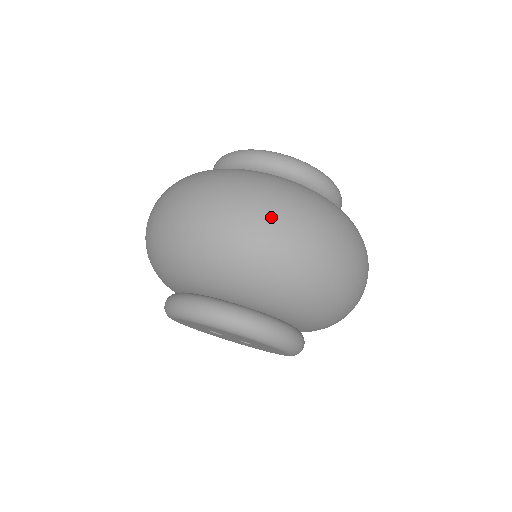
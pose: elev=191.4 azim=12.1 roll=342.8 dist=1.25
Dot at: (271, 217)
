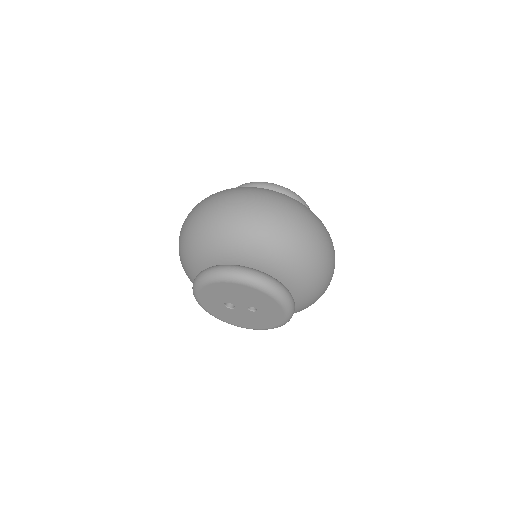
Dot at: (235, 199)
